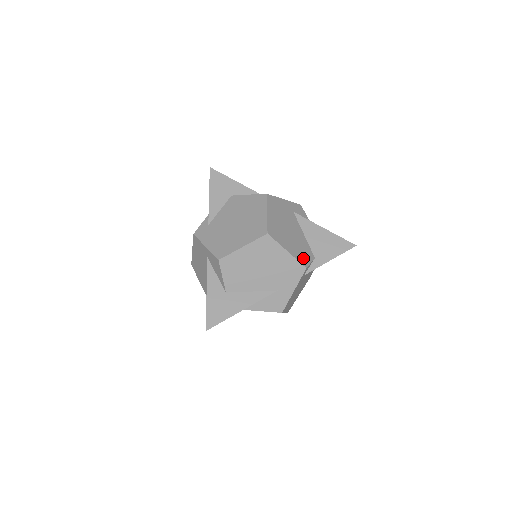
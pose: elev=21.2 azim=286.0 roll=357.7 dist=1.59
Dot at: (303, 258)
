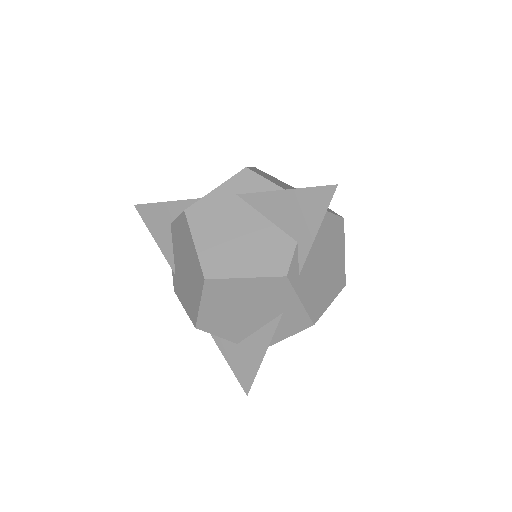
Dot at: (276, 263)
